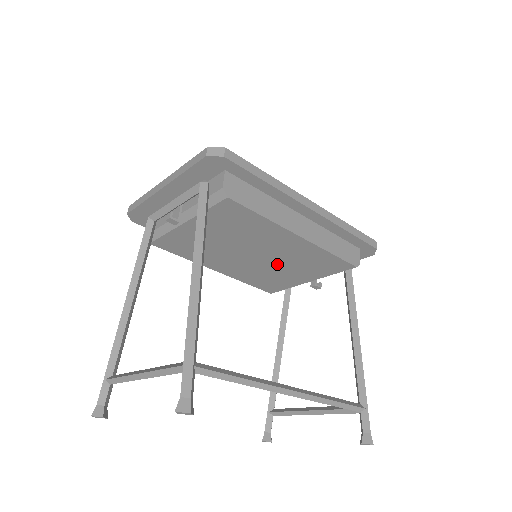
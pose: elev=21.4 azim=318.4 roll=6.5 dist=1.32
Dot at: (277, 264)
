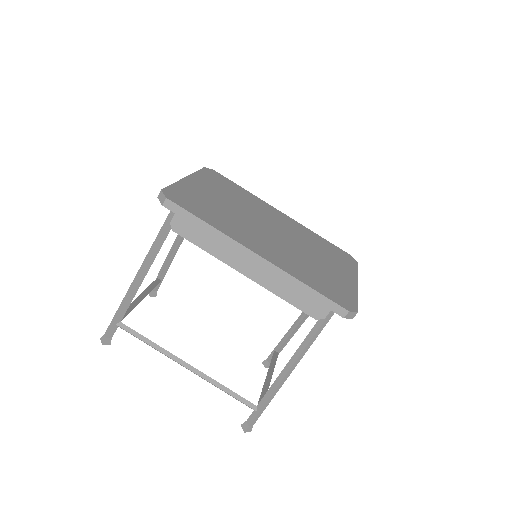
Dot at: occluded
